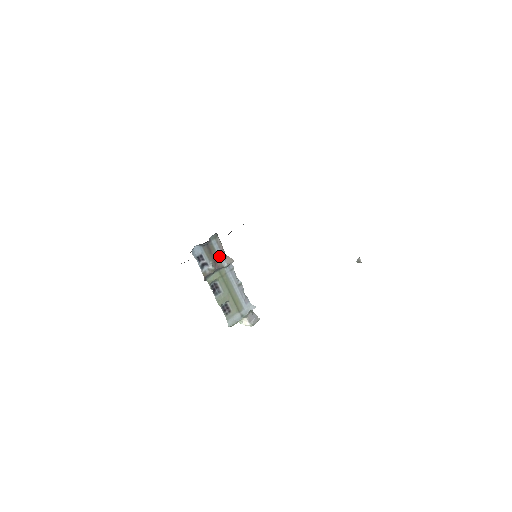
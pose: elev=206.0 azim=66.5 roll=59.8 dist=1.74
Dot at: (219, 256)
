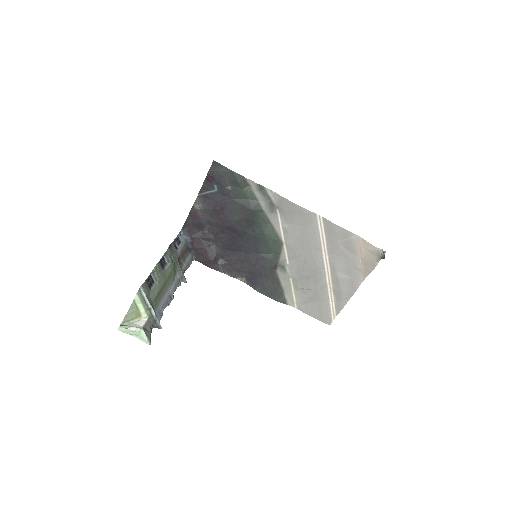
Dot at: (184, 263)
